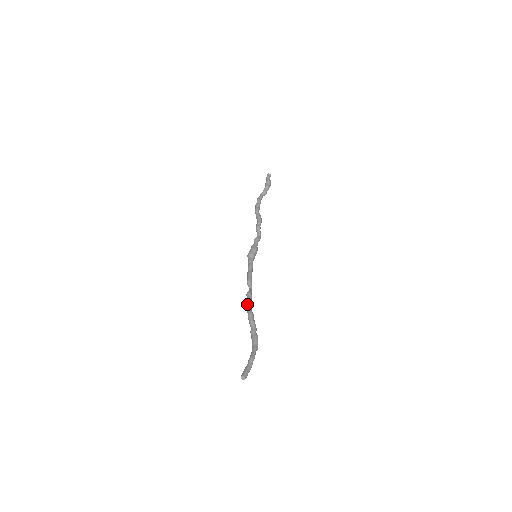
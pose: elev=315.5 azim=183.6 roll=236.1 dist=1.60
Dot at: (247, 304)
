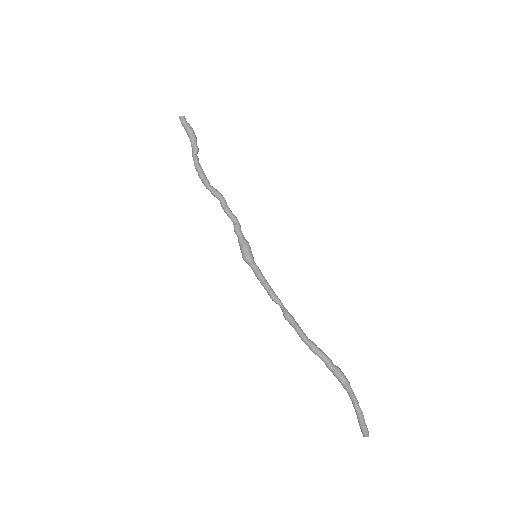
Dot at: (298, 334)
